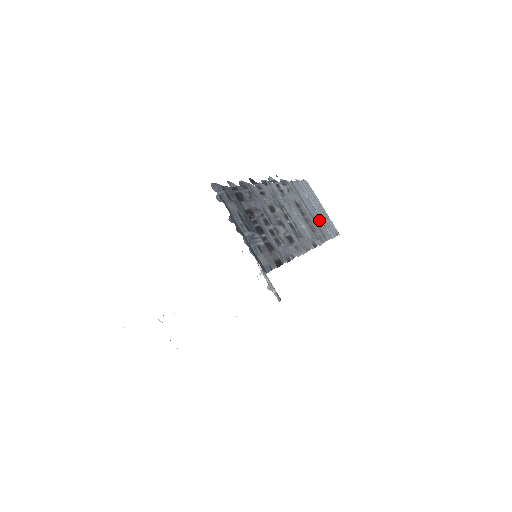
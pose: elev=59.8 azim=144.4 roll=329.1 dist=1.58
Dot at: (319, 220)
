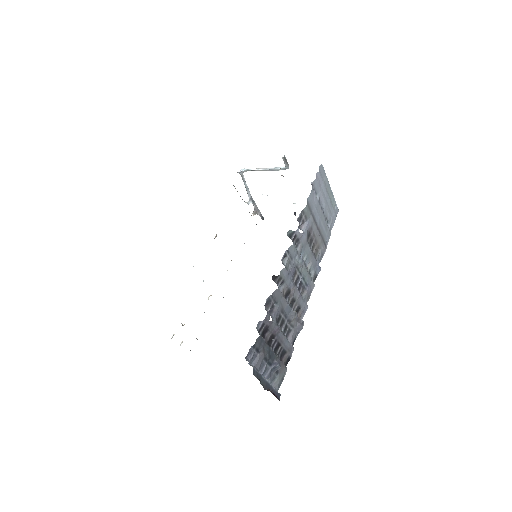
Dot at: (324, 223)
